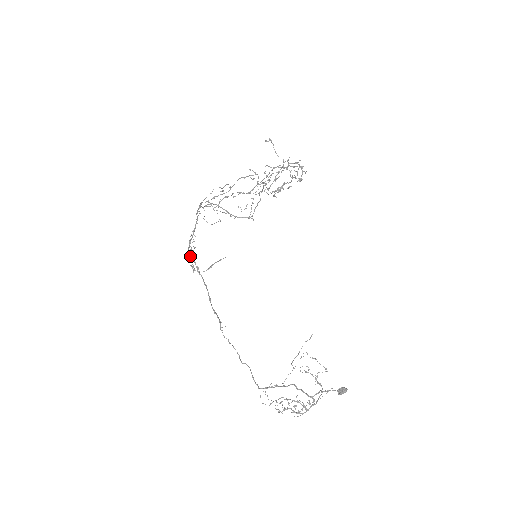
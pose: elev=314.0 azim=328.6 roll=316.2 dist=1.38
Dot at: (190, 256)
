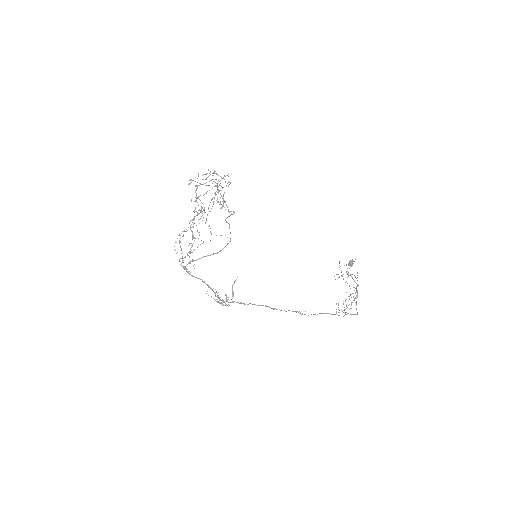
Dot at: occluded
